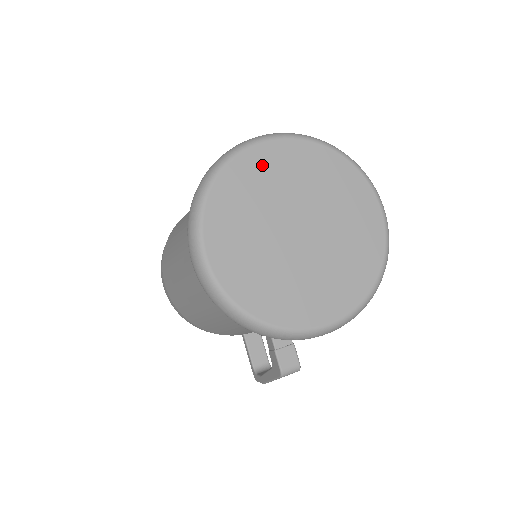
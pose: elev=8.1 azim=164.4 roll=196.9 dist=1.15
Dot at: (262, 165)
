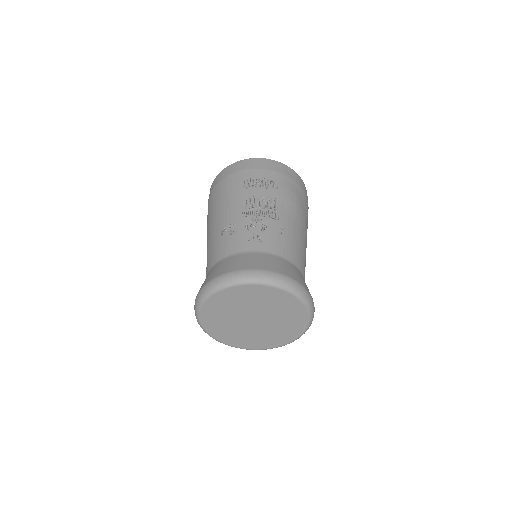
Dot at: (250, 293)
